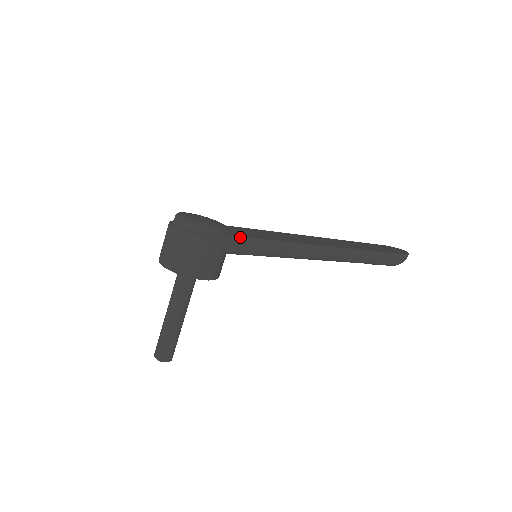
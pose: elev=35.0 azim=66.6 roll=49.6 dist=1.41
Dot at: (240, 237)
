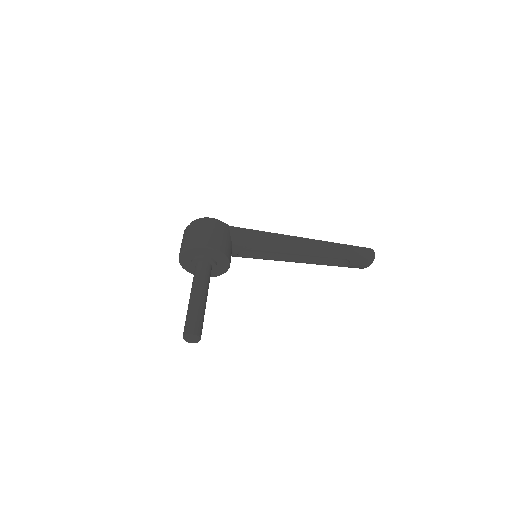
Dot at: (240, 228)
